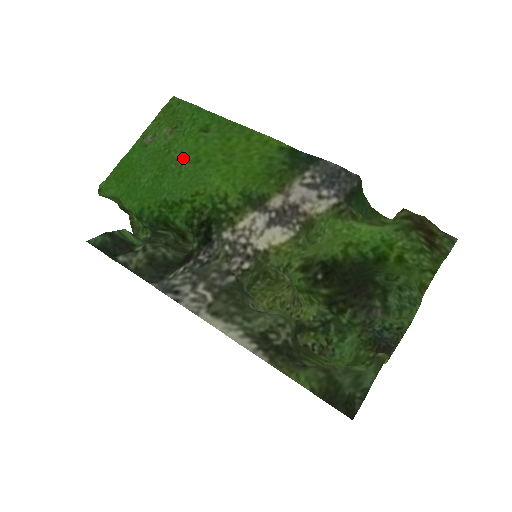
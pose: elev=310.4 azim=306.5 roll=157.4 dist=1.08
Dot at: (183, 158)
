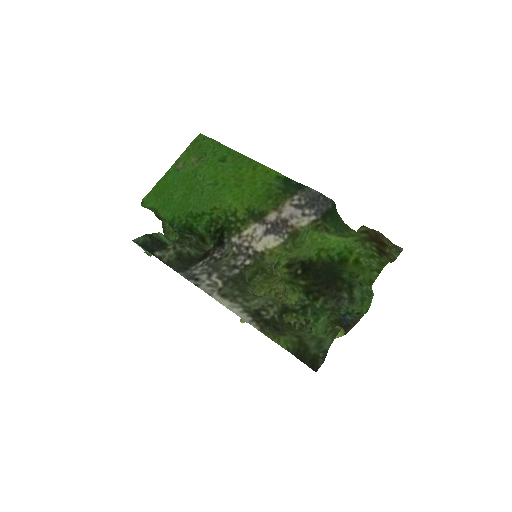
Dot at: (205, 181)
